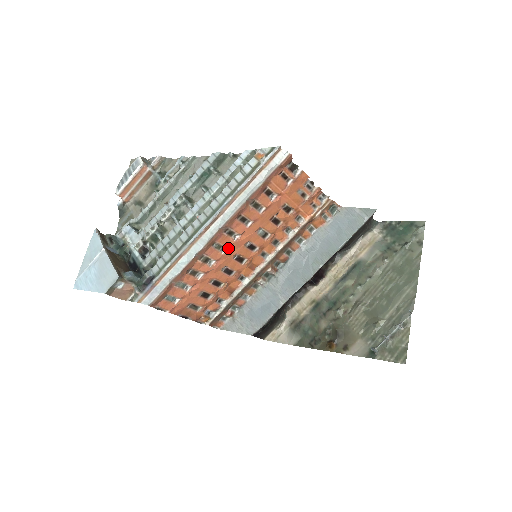
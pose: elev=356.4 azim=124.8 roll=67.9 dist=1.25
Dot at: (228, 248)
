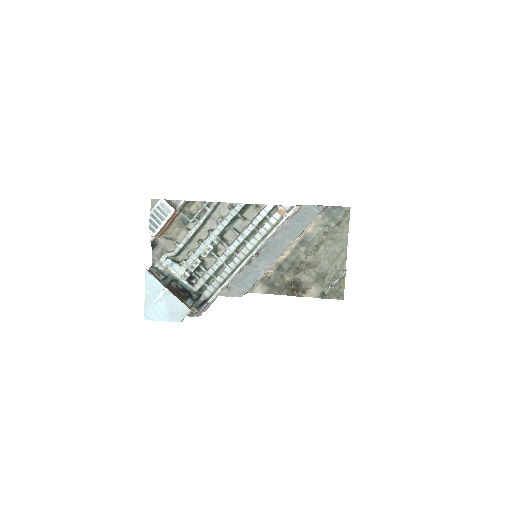
Dot at: occluded
